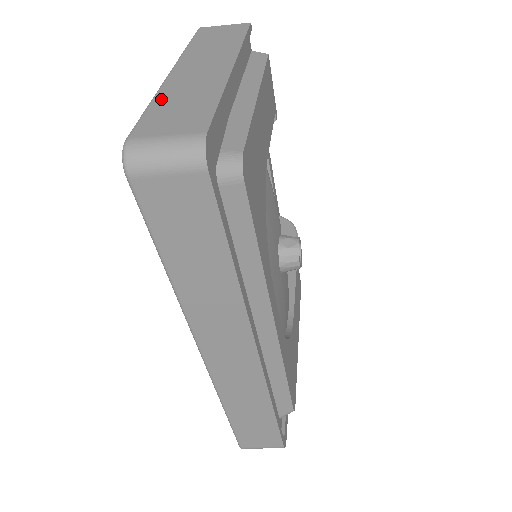
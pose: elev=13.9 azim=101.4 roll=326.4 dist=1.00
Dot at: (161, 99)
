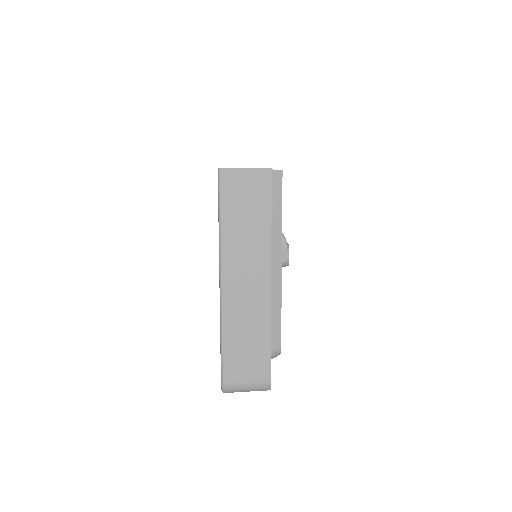
Dot at: (229, 332)
